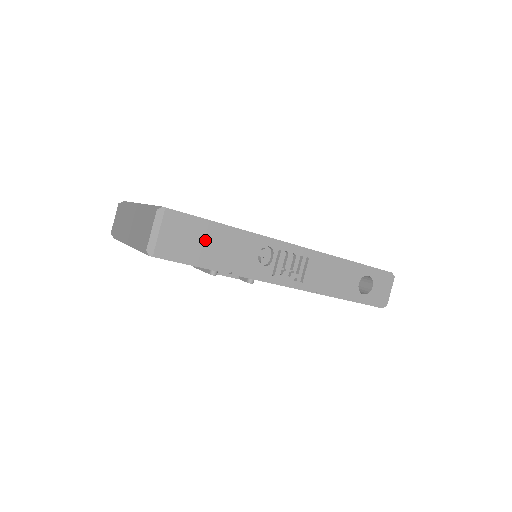
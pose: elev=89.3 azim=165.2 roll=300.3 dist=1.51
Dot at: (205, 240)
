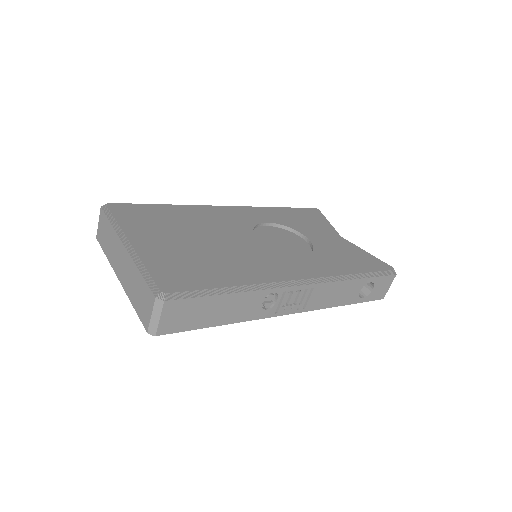
Dot at: (208, 309)
